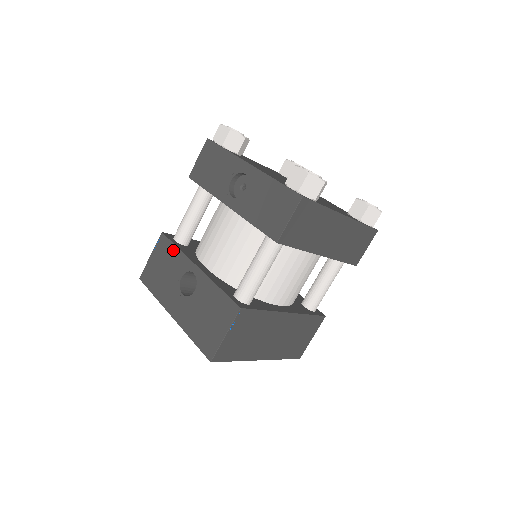
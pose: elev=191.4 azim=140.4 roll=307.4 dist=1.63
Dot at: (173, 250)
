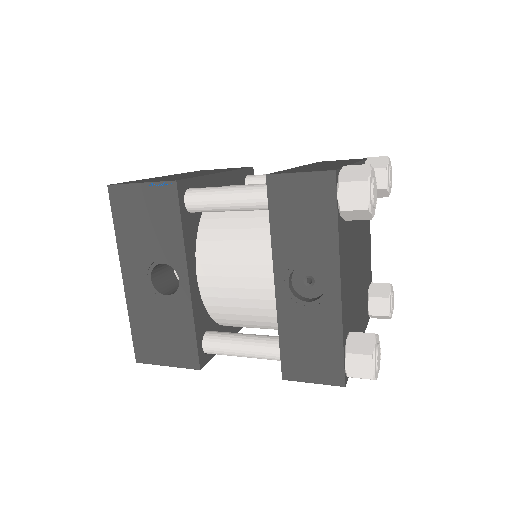
Dot at: (175, 224)
